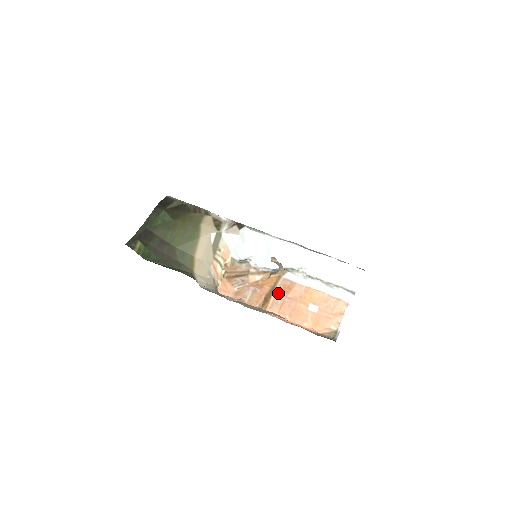
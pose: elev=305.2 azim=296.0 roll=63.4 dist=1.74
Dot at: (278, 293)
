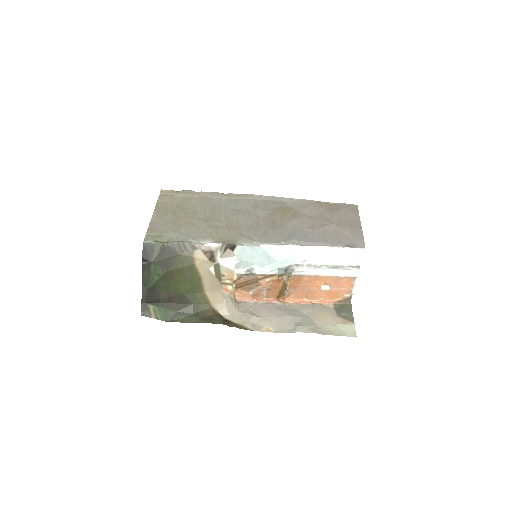
Dot at: (290, 286)
